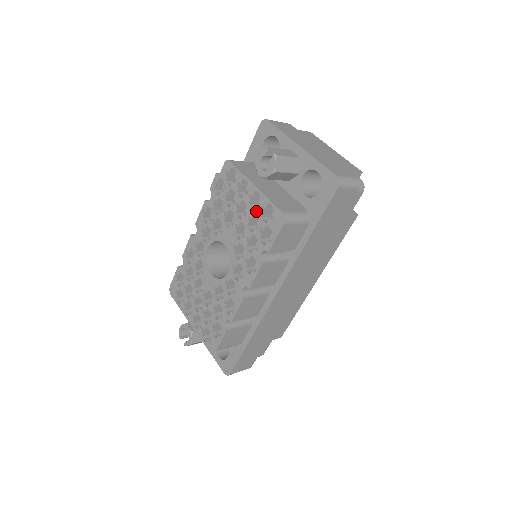
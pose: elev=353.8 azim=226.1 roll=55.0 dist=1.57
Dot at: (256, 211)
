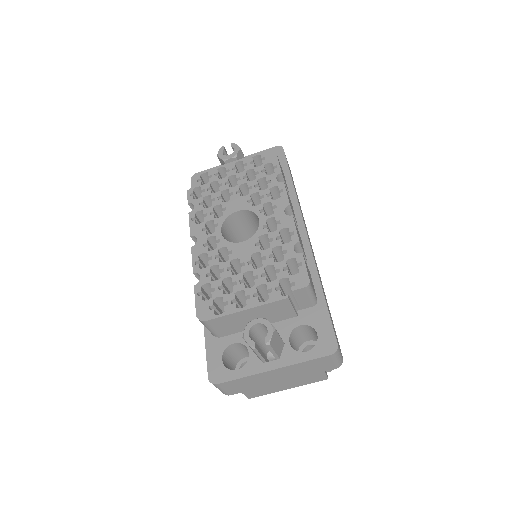
Dot at: (247, 169)
